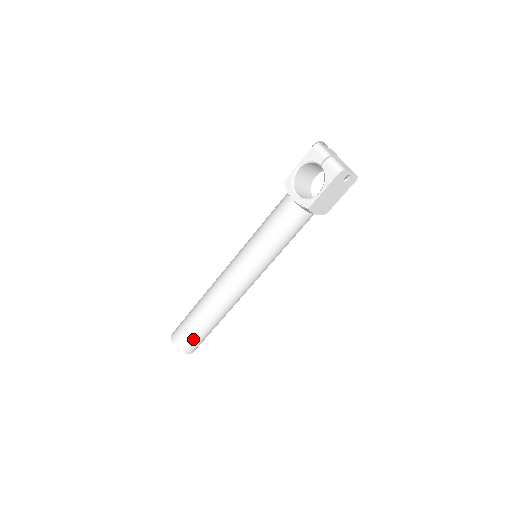
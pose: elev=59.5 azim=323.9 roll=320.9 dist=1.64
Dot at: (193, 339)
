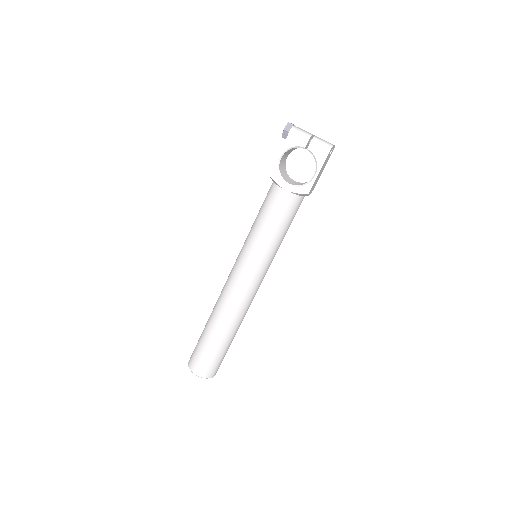
Dot at: (218, 361)
